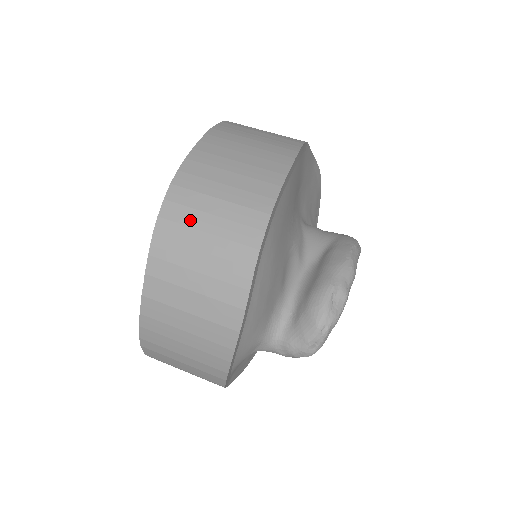
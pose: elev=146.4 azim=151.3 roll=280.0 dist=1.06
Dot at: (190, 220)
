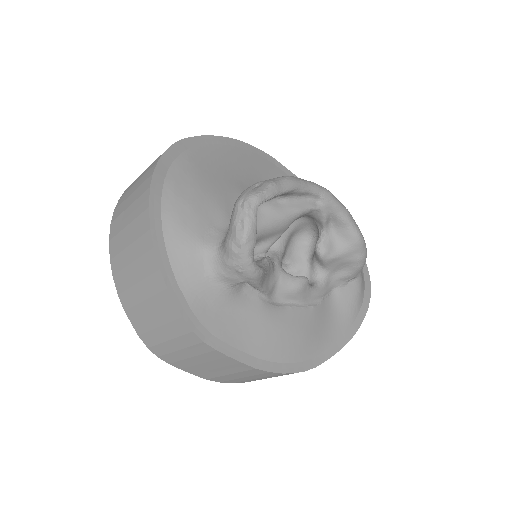
Dot at: occluded
